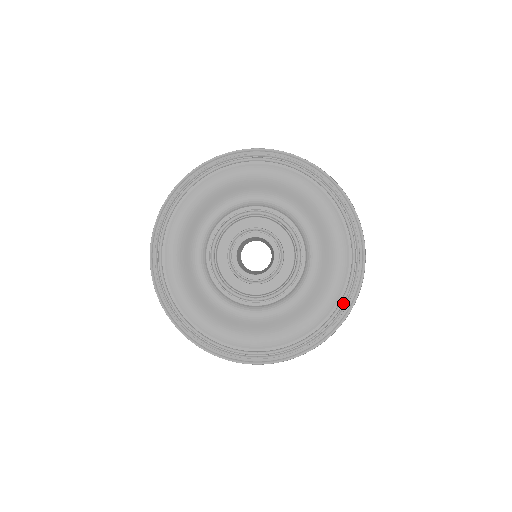
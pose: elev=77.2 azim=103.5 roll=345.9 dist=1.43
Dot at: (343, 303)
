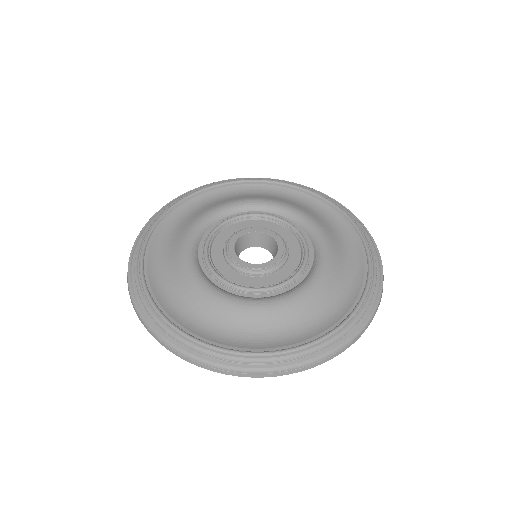
Dot at: (371, 264)
